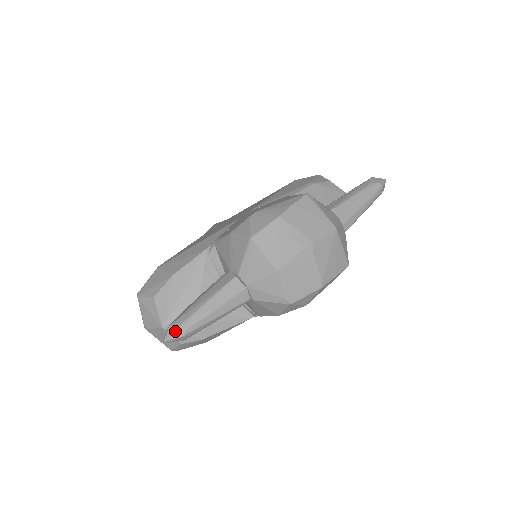
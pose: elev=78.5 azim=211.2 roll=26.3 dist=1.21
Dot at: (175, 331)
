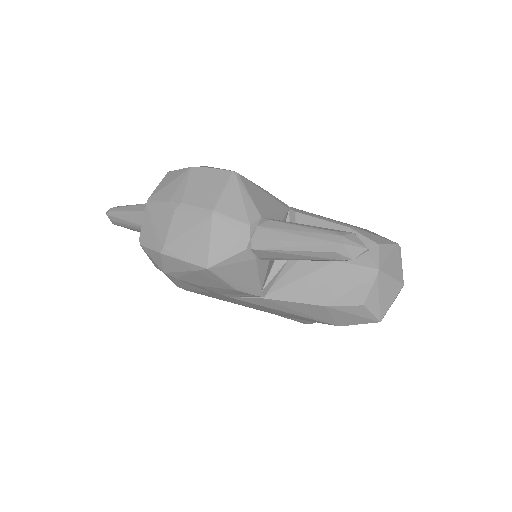
Dot at: (110, 209)
